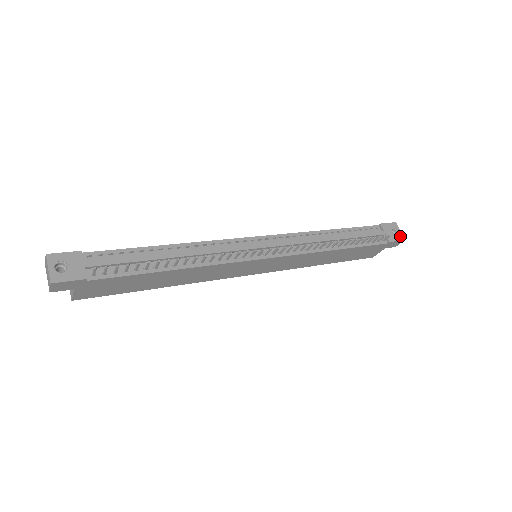
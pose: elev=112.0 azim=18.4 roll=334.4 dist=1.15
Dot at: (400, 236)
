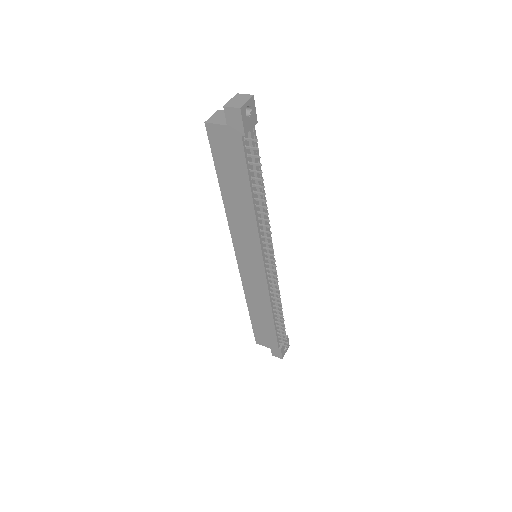
Dot at: (284, 354)
